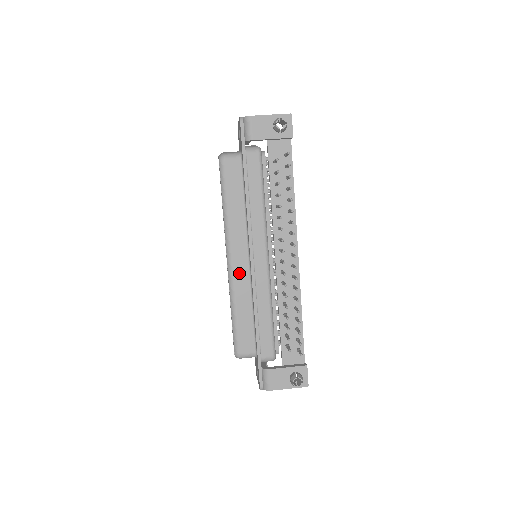
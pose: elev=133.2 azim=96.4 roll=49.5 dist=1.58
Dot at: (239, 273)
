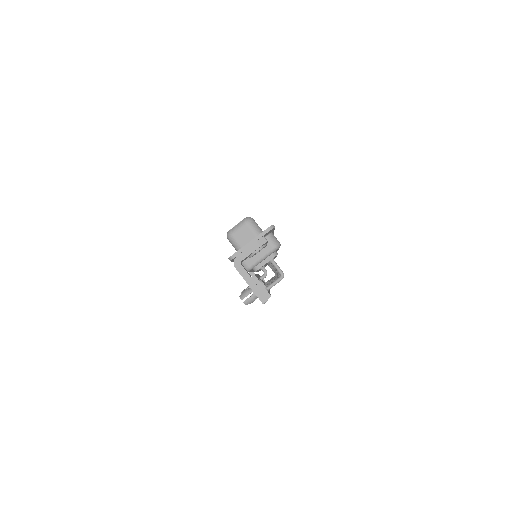
Dot at: occluded
